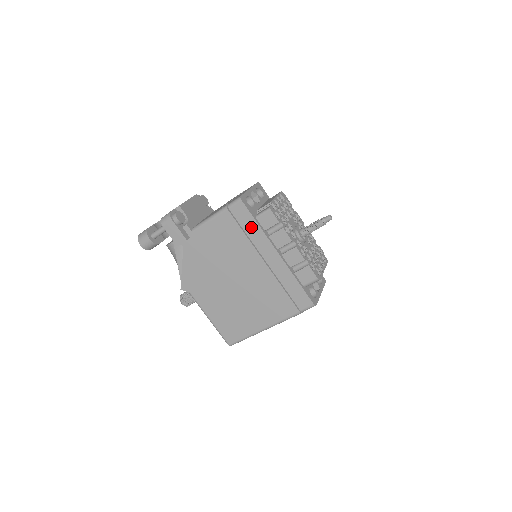
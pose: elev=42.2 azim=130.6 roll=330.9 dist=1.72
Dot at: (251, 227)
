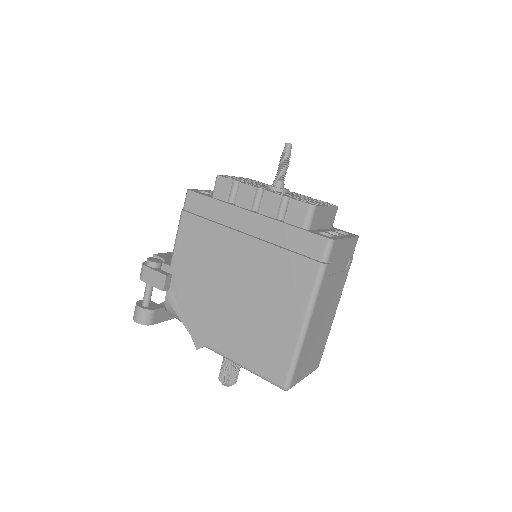
Dot at: (212, 209)
